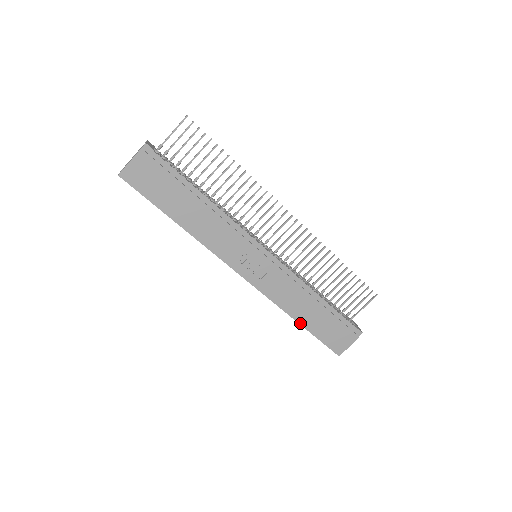
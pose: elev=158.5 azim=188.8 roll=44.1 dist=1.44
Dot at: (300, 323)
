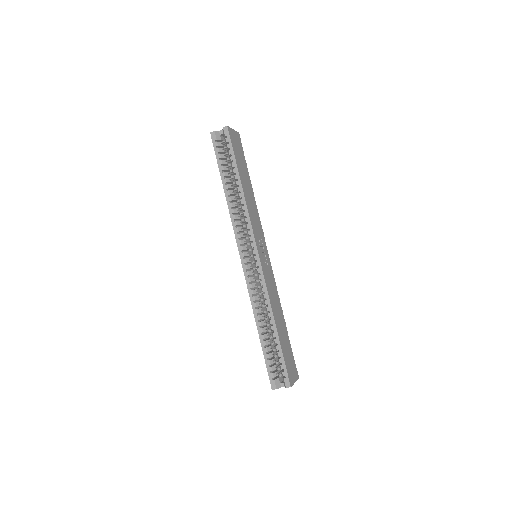
Dot at: (277, 328)
